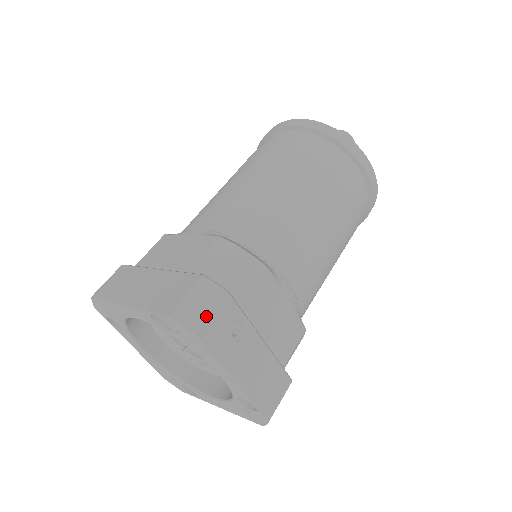
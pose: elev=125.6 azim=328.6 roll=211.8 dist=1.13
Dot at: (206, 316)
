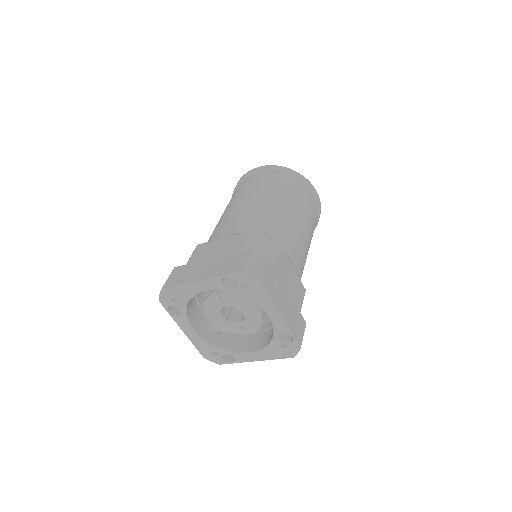
Dot at: (261, 270)
